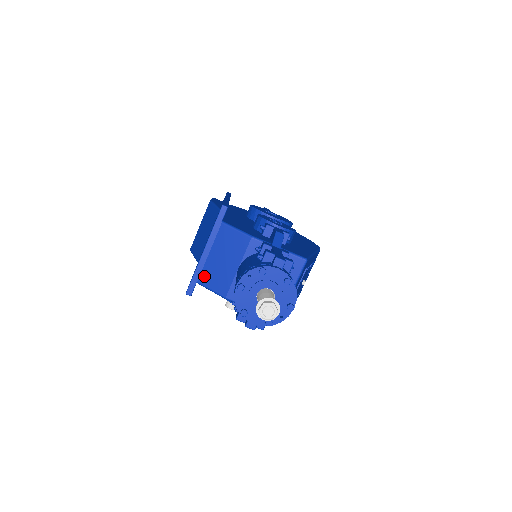
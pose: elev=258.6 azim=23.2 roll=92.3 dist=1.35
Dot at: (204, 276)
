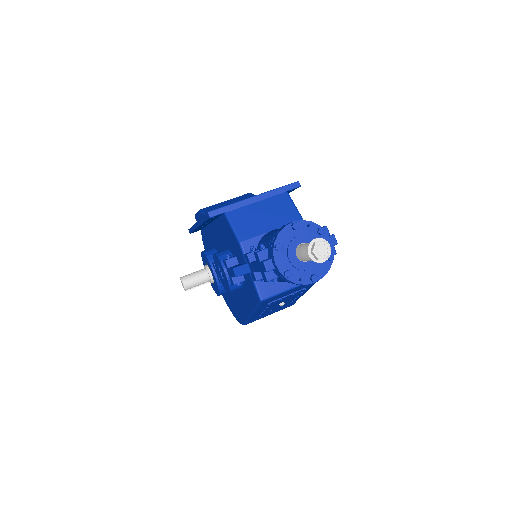
Dot at: (236, 213)
